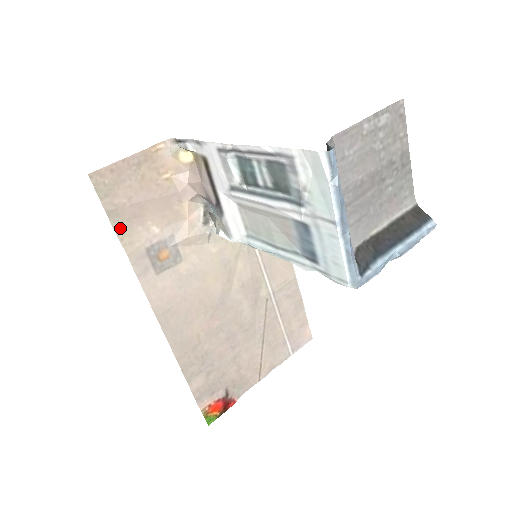
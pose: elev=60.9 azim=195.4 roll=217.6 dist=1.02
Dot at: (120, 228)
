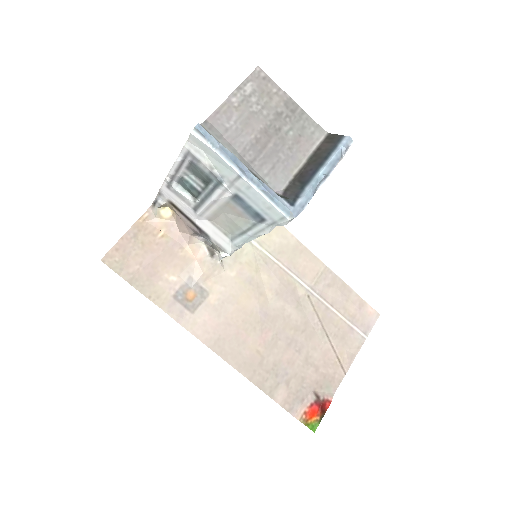
Dot at: (144, 289)
